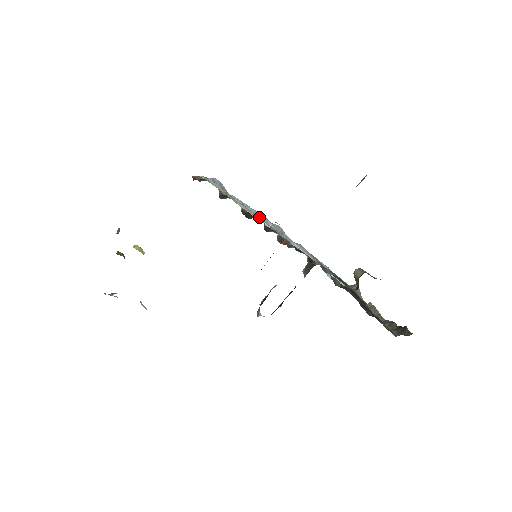
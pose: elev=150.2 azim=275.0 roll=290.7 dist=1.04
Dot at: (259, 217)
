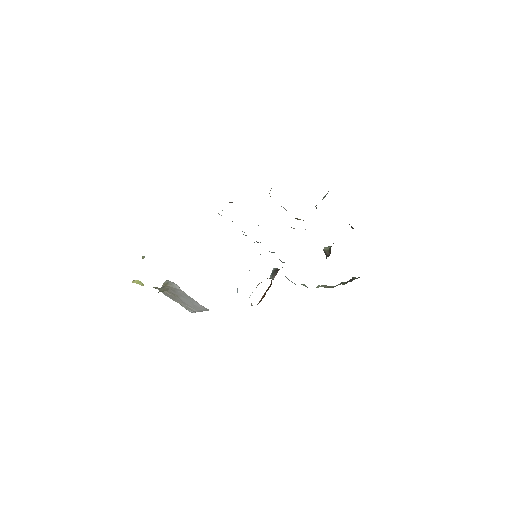
Dot at: occluded
